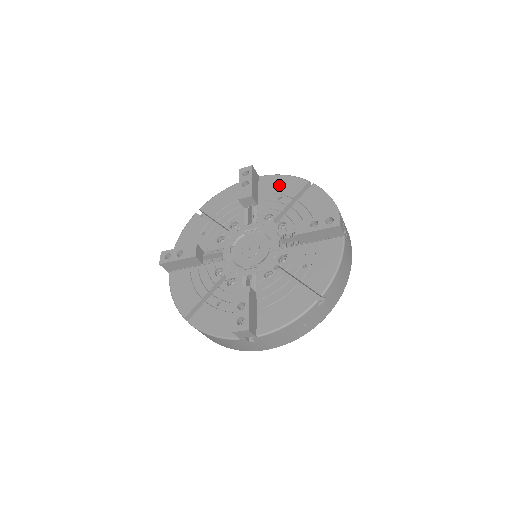
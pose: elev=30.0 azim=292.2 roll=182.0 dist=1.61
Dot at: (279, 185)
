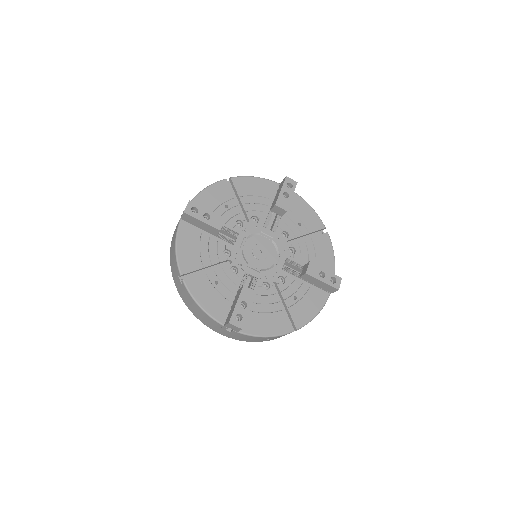
Dot at: (304, 212)
